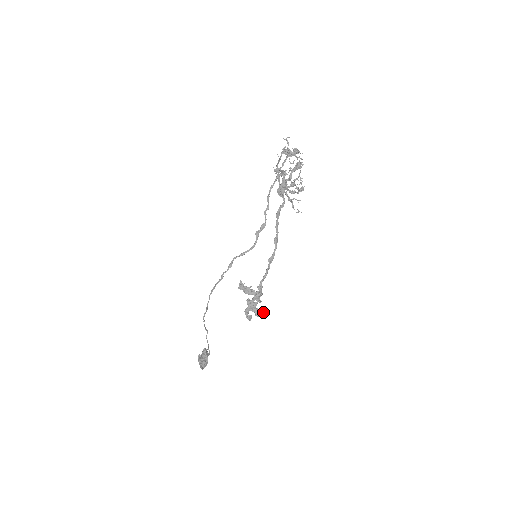
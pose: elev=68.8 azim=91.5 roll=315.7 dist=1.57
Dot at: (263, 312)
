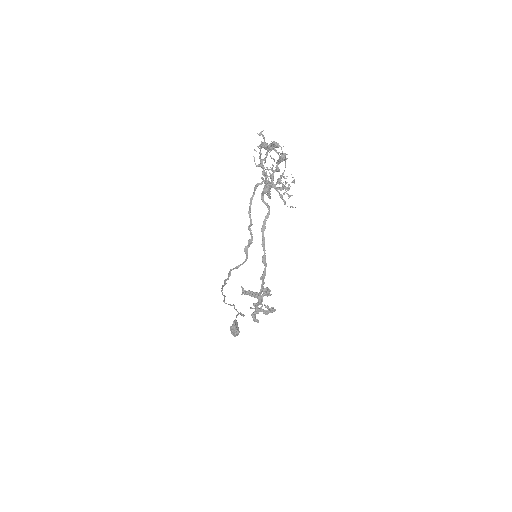
Dot at: (271, 310)
